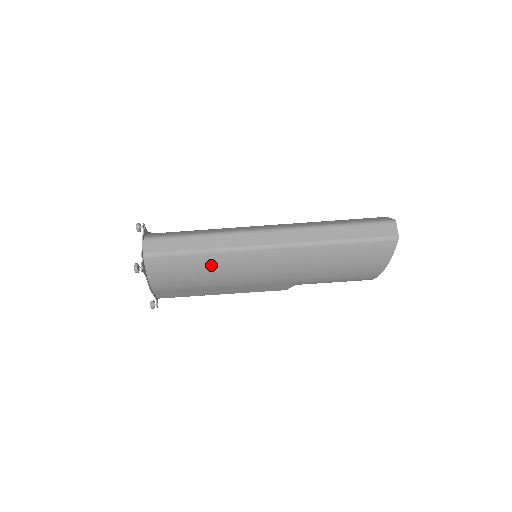
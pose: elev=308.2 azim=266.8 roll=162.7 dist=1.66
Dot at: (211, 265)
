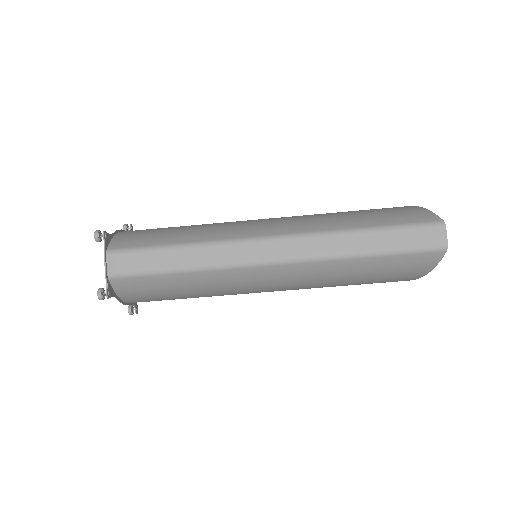
Dot at: (198, 283)
